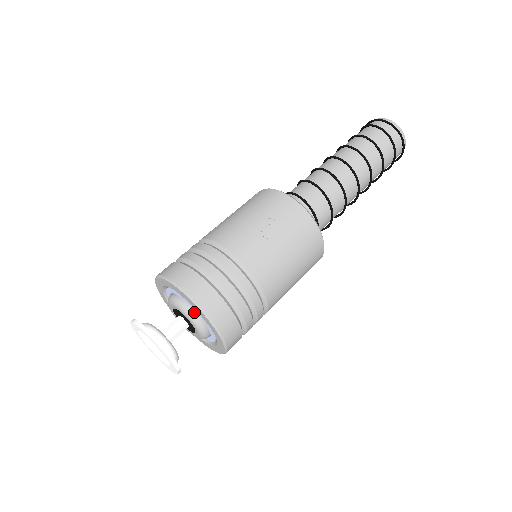
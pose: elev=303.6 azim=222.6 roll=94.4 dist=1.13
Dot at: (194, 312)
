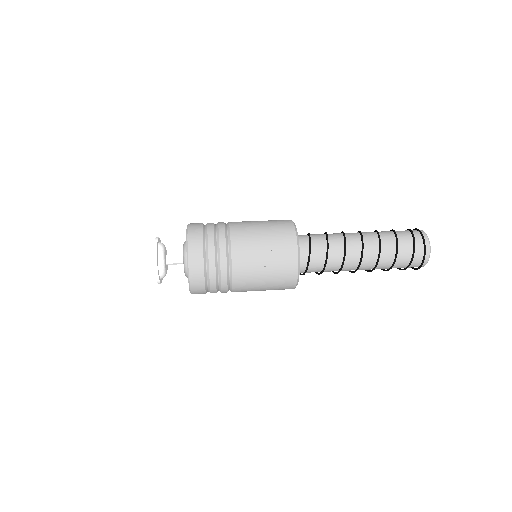
Dot at: occluded
